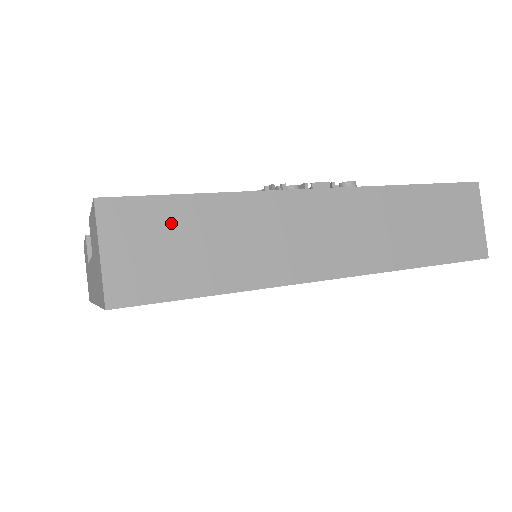
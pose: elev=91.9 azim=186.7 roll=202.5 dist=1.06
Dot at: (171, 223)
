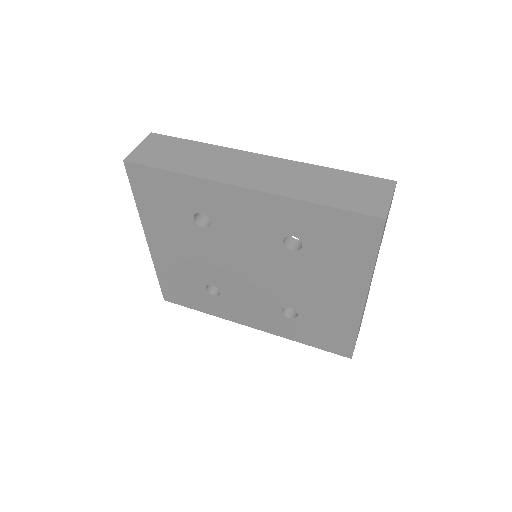
Dot at: (175, 146)
